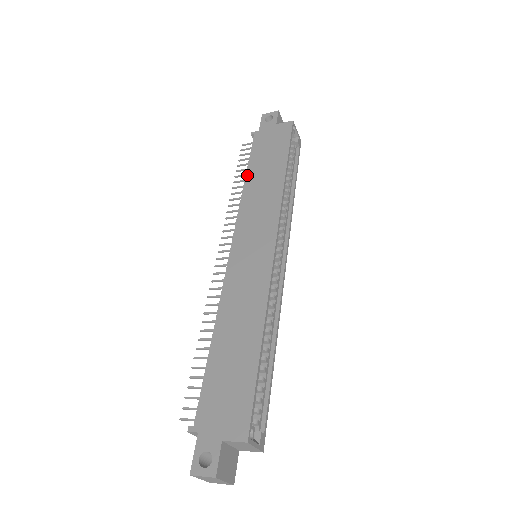
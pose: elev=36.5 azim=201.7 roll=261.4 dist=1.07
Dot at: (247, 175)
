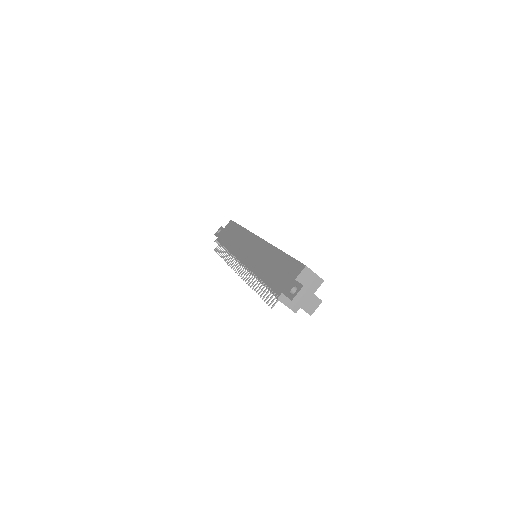
Dot at: (225, 247)
